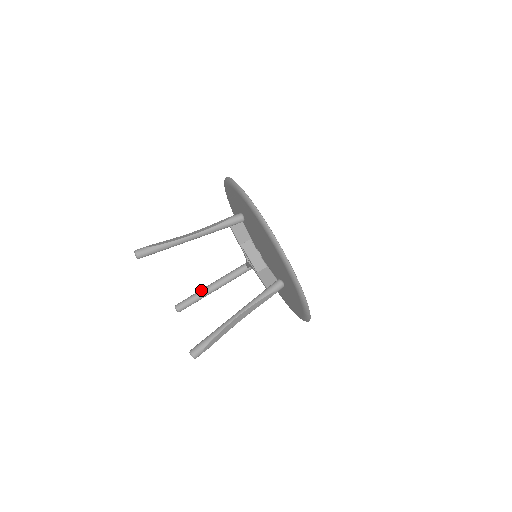
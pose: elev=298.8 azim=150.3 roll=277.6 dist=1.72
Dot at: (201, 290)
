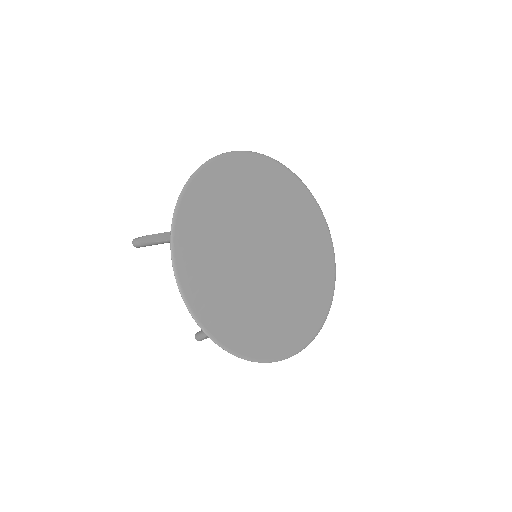
Dot at: occluded
